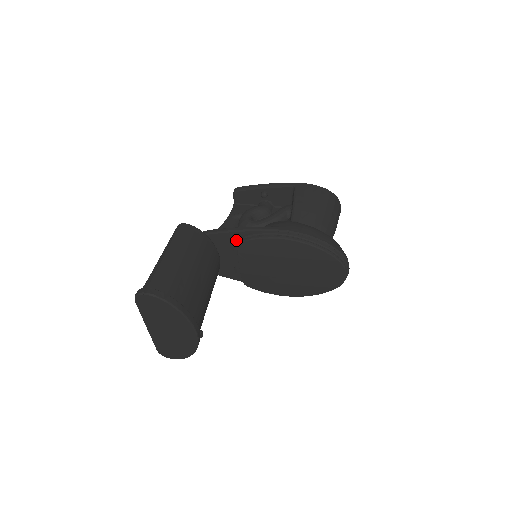
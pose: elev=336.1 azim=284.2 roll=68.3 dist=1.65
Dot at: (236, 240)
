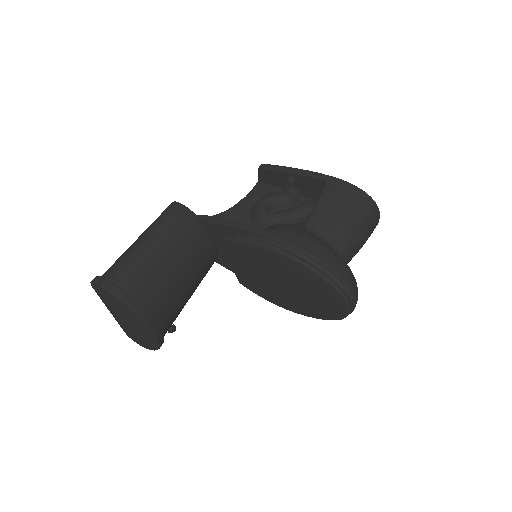
Dot at: (232, 235)
